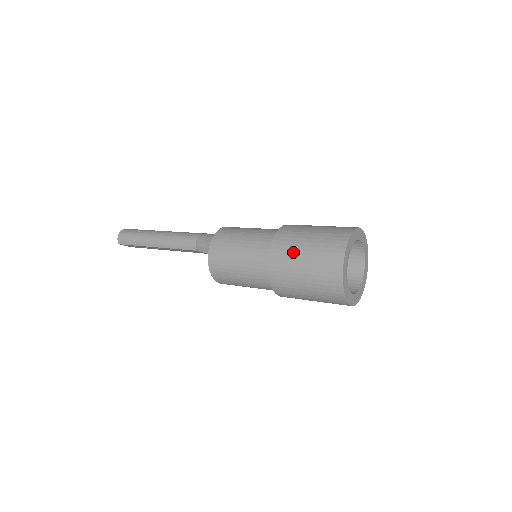
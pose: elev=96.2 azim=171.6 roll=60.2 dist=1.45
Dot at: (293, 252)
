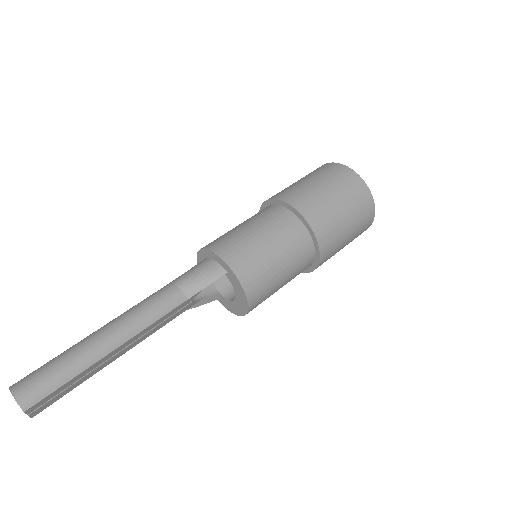
Dot at: (316, 195)
